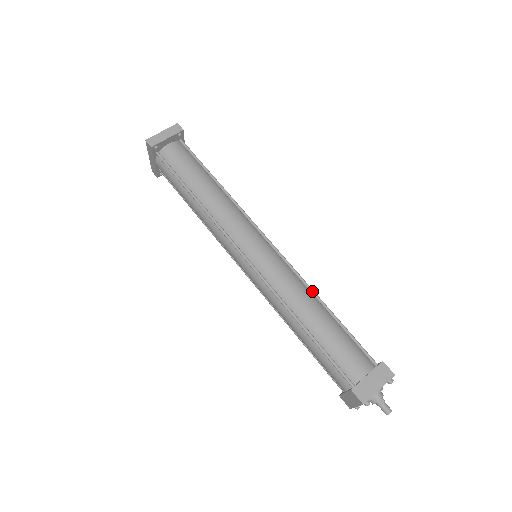
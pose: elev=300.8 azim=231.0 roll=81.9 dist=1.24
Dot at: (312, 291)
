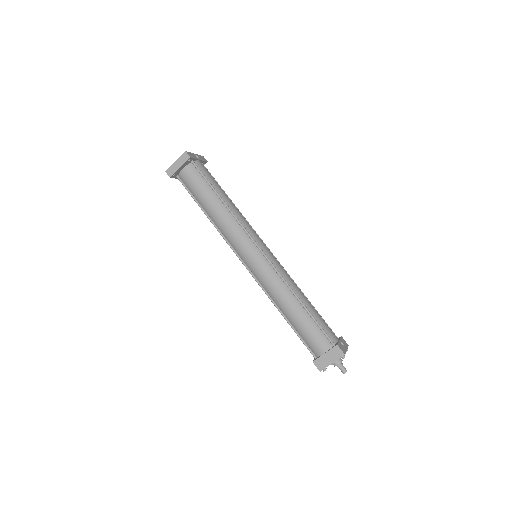
Dot at: (291, 290)
